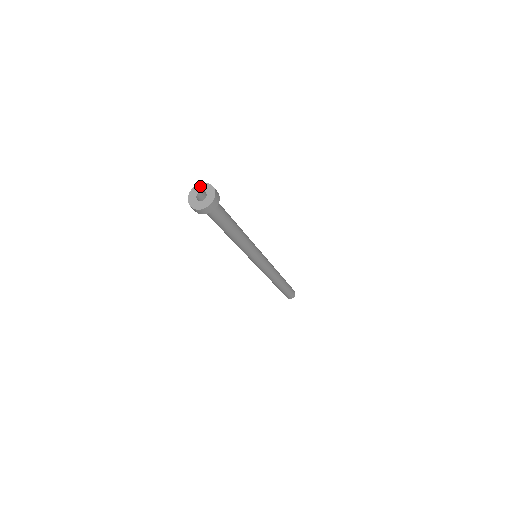
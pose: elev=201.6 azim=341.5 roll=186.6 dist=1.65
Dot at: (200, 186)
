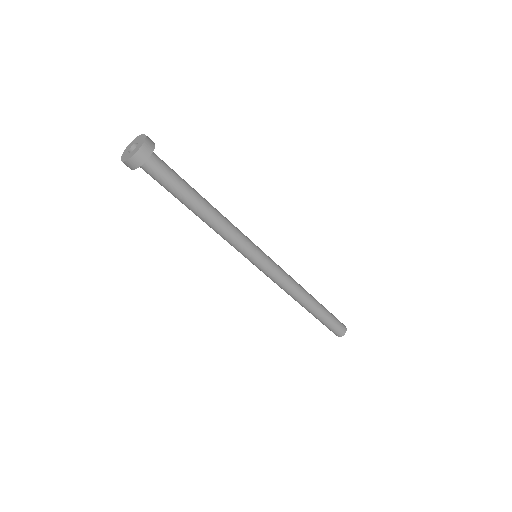
Dot at: (141, 137)
